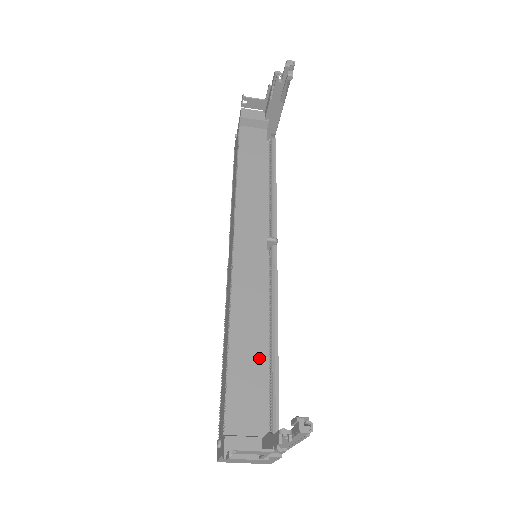
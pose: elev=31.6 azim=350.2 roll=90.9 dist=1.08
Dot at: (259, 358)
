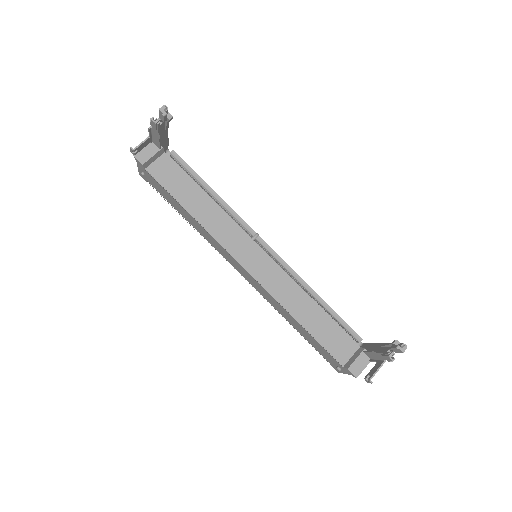
Dot at: (321, 315)
